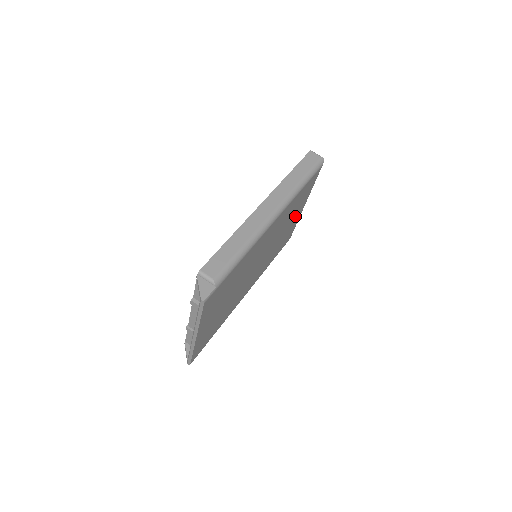
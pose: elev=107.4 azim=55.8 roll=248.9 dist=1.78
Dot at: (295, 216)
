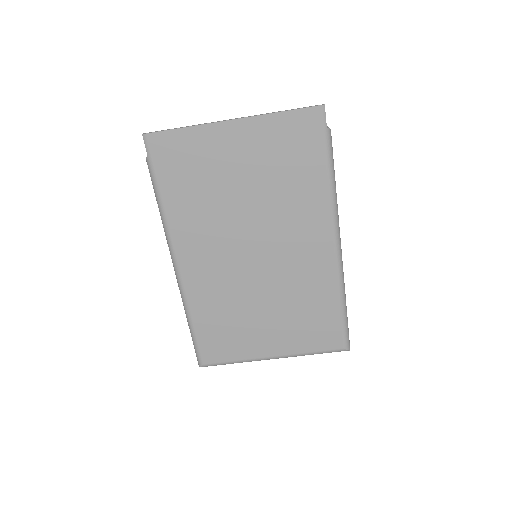
Dot at: (271, 334)
